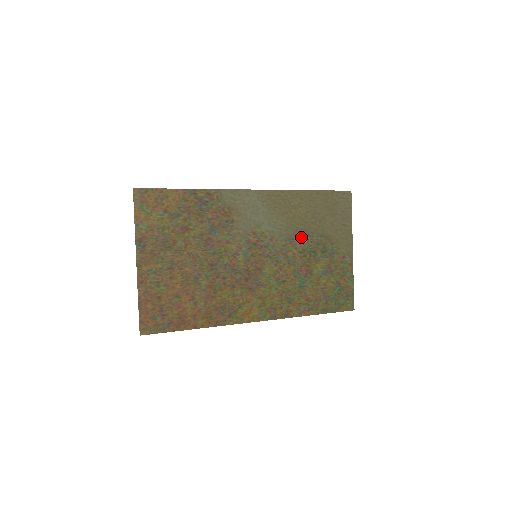
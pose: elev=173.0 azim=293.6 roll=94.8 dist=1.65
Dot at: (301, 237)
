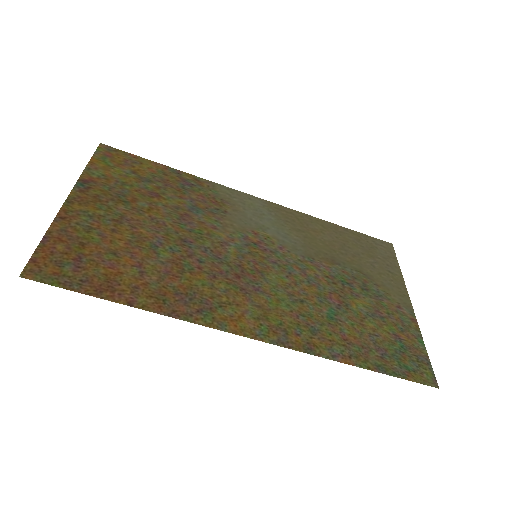
Dot at: (326, 261)
